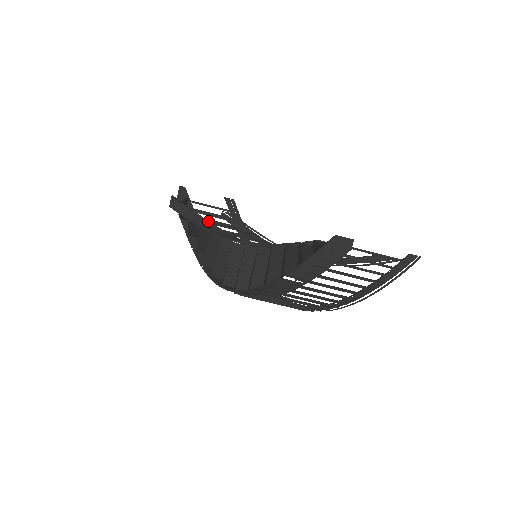
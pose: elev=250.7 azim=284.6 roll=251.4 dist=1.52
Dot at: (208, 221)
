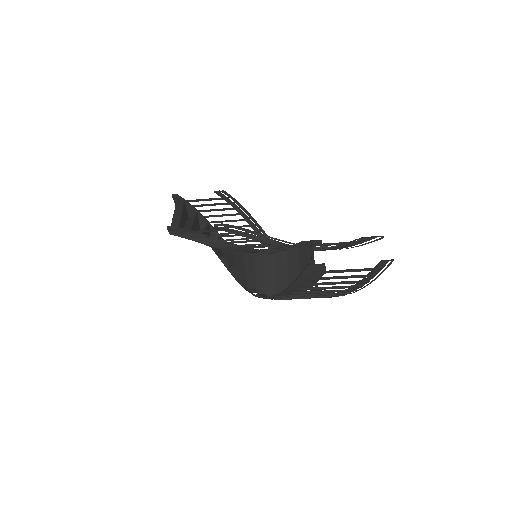
Dot at: (206, 237)
